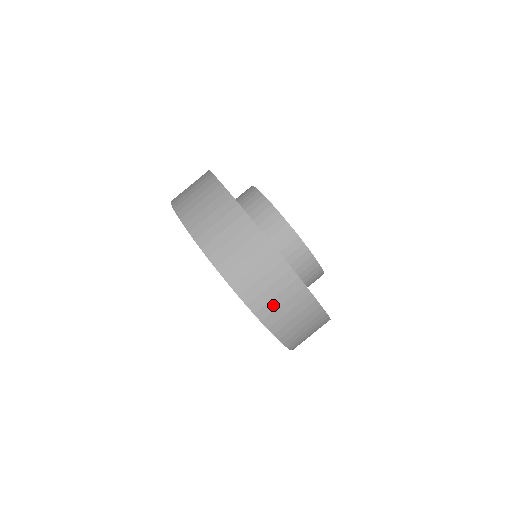
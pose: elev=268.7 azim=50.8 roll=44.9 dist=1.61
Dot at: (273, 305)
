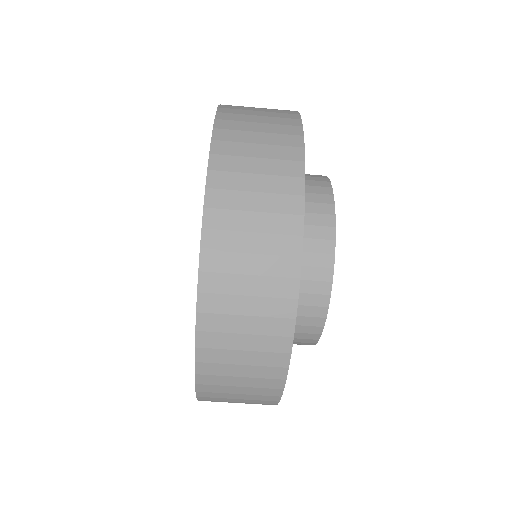
Dot at: occluded
